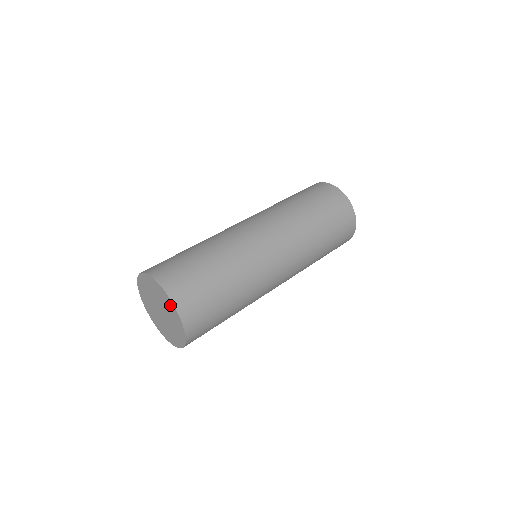
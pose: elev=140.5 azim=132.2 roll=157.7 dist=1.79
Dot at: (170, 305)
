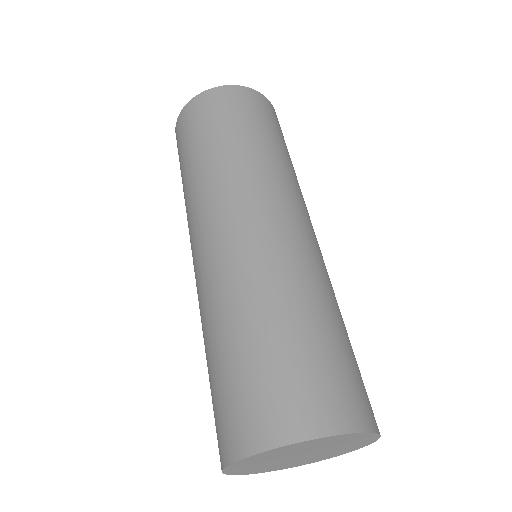
Dot at: (357, 438)
